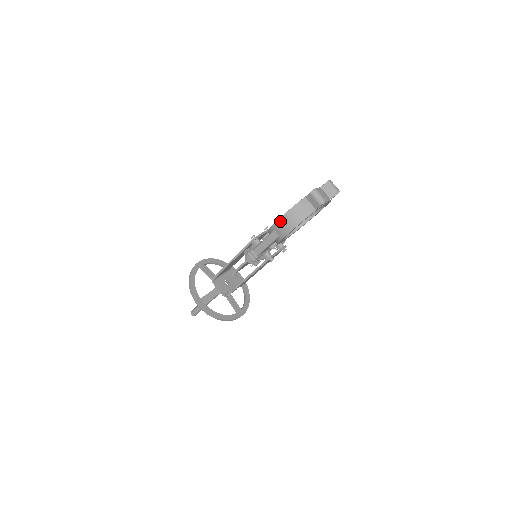
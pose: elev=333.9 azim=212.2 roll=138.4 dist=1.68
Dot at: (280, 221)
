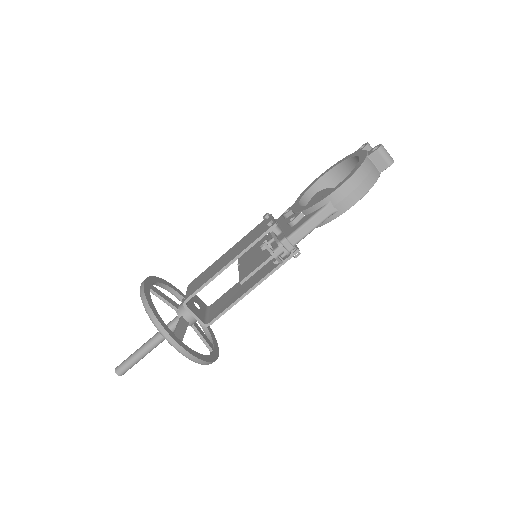
Dot at: (344, 187)
